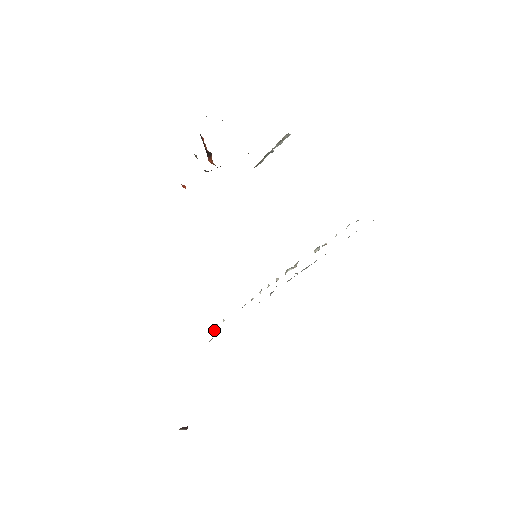
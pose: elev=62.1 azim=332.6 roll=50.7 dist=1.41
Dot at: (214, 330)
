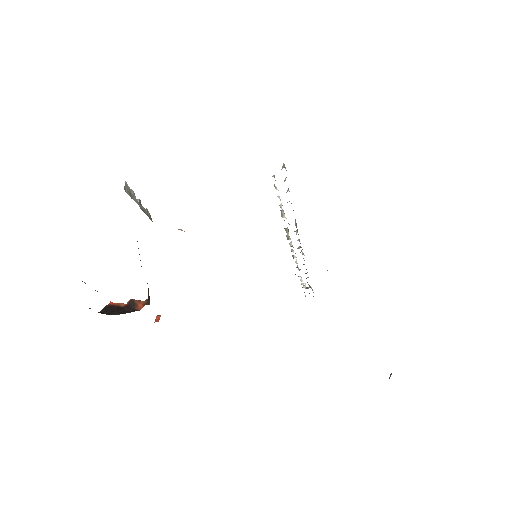
Dot at: (305, 285)
